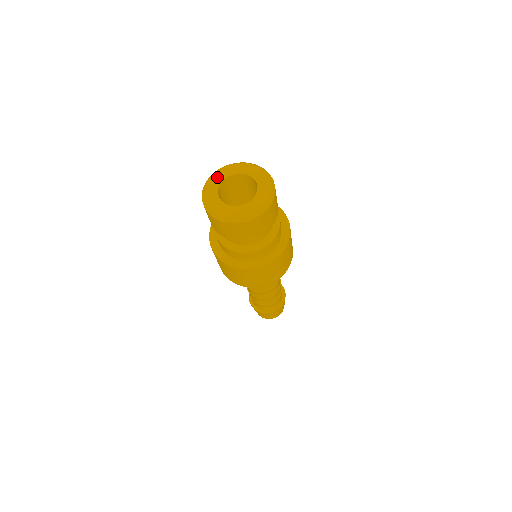
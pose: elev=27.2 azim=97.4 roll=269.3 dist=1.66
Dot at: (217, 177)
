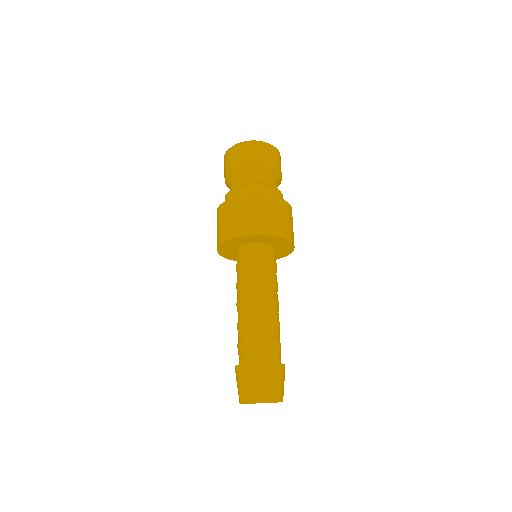
Dot at: occluded
